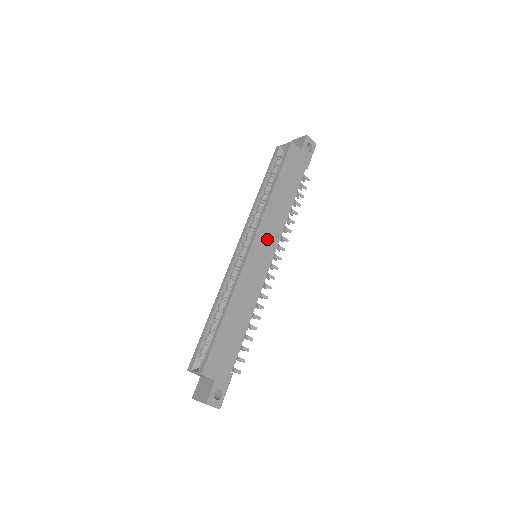
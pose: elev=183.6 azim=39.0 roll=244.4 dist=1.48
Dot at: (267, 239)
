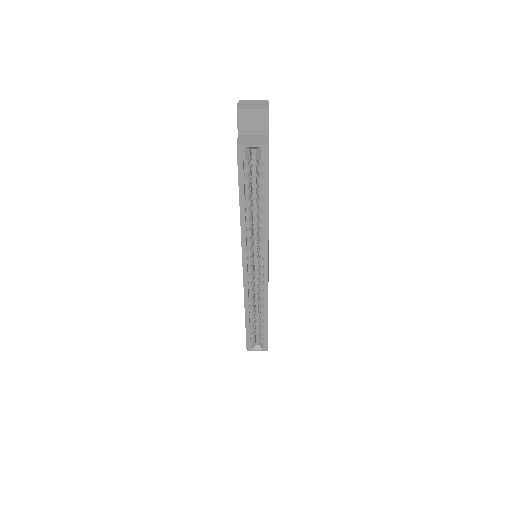
Dot at: occluded
